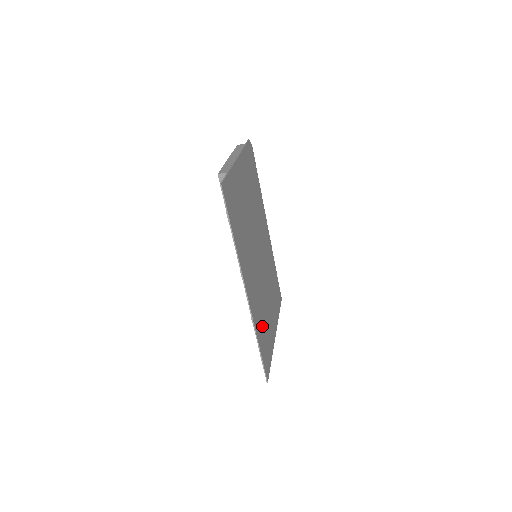
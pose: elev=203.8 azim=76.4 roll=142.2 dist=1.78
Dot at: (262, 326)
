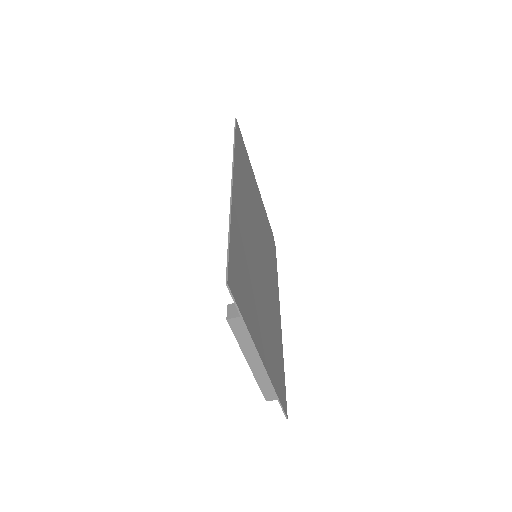
Dot at: (242, 258)
